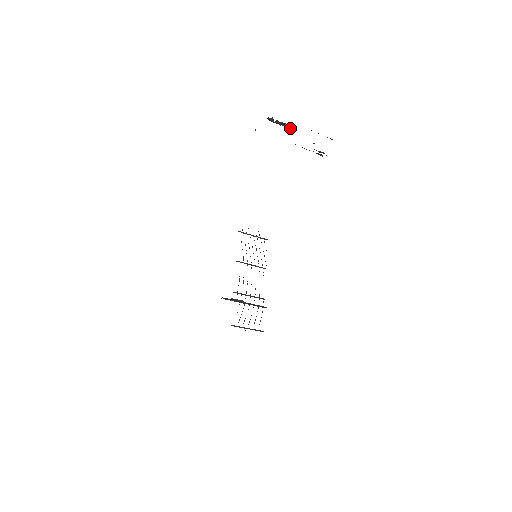
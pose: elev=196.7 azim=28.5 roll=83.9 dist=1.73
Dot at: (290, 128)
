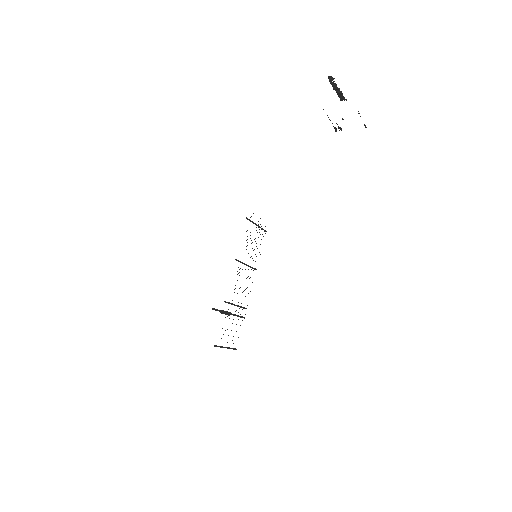
Dot at: (340, 97)
